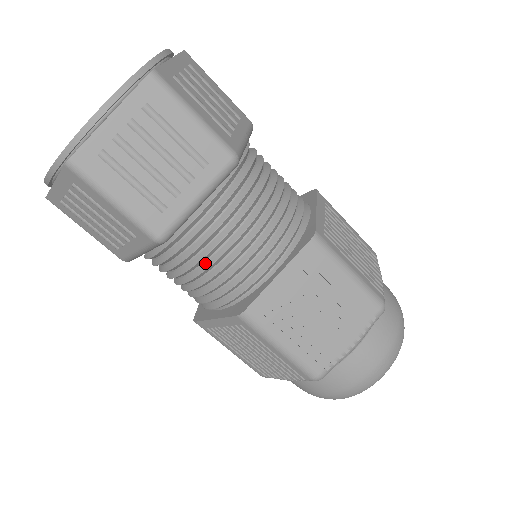
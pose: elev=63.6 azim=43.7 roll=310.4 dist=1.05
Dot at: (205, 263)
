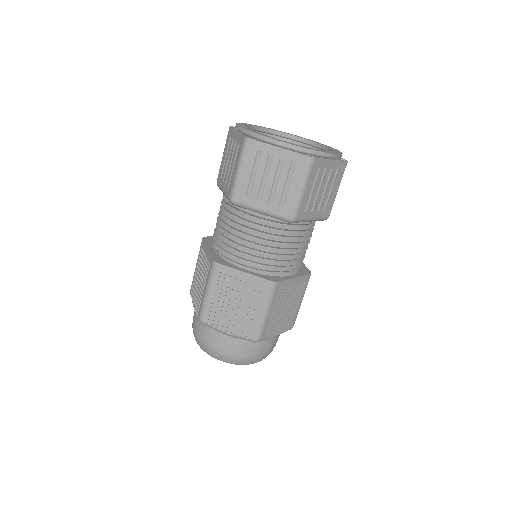
Dot at: (233, 230)
